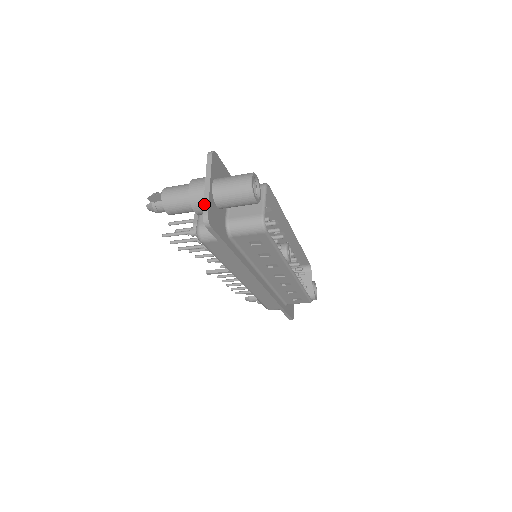
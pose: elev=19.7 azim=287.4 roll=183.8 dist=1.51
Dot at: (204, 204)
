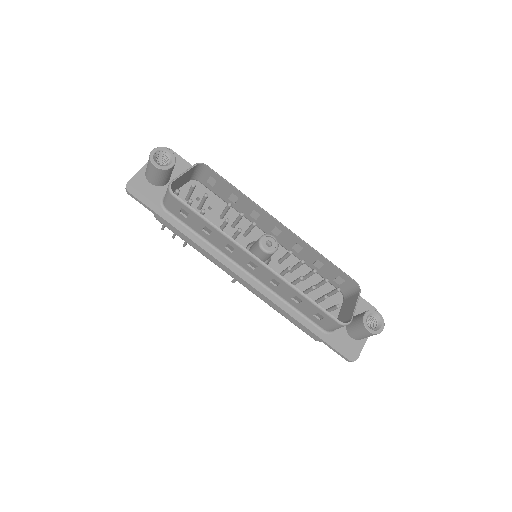
Dot at: (133, 178)
